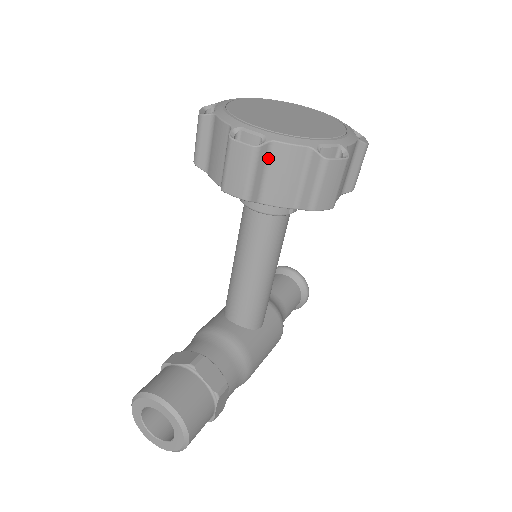
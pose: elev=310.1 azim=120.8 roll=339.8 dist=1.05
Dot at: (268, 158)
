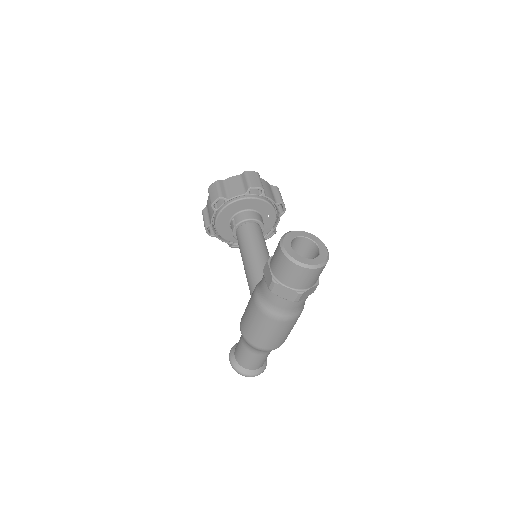
Dot at: (261, 181)
